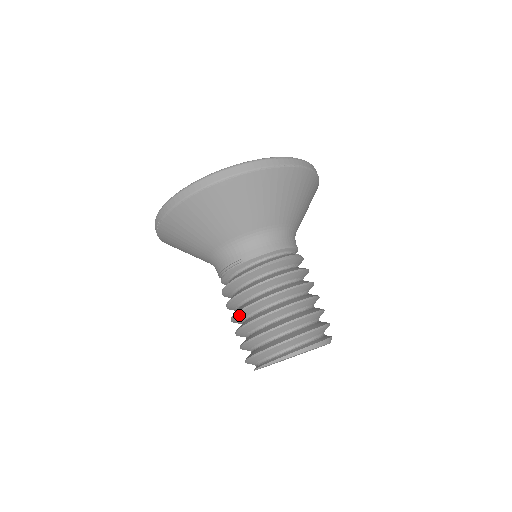
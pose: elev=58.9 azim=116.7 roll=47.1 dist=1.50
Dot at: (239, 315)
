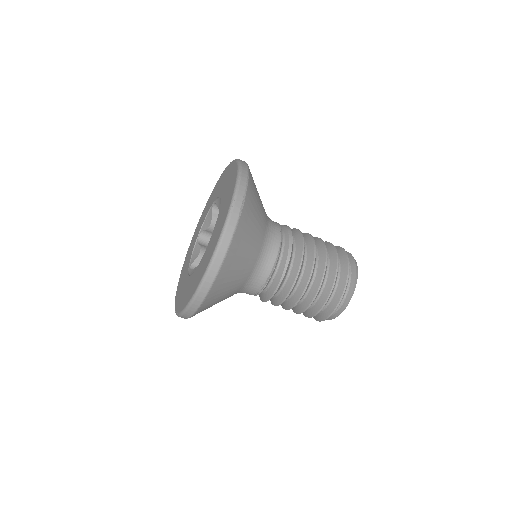
Dot at: occluded
